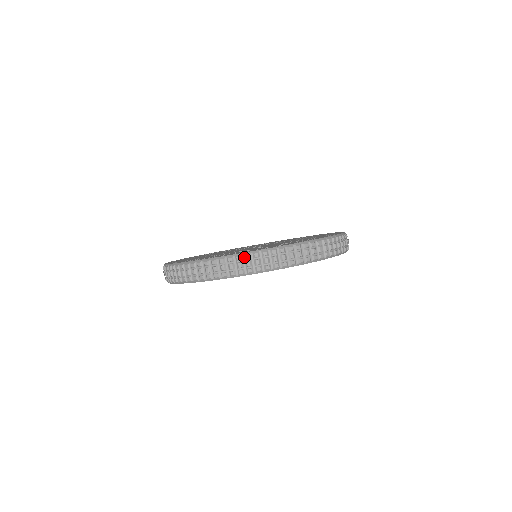
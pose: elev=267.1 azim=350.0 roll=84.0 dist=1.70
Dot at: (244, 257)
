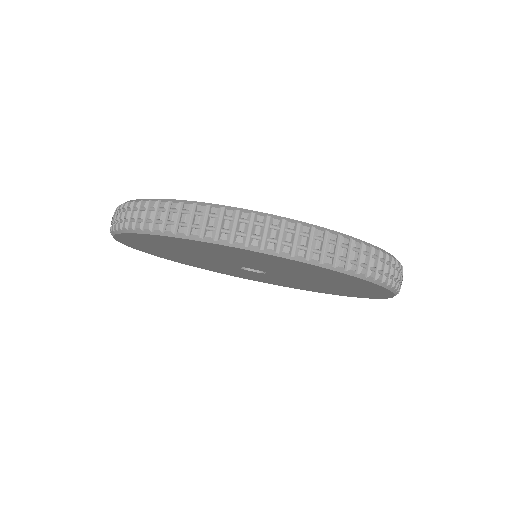
Dot at: (392, 260)
